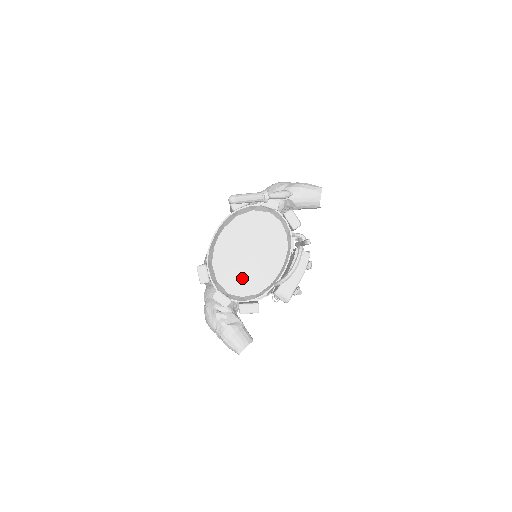
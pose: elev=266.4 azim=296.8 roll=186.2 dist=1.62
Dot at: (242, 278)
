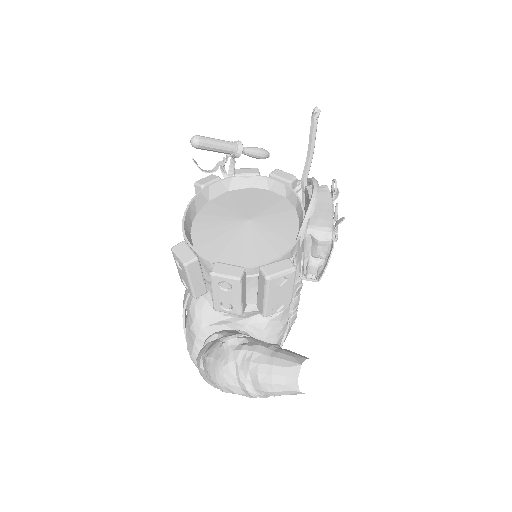
Dot at: (248, 249)
